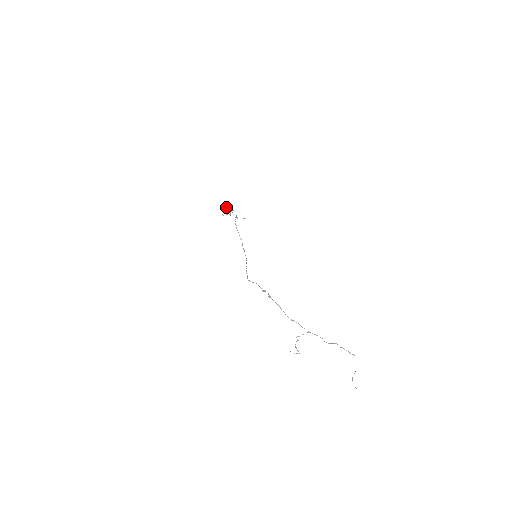
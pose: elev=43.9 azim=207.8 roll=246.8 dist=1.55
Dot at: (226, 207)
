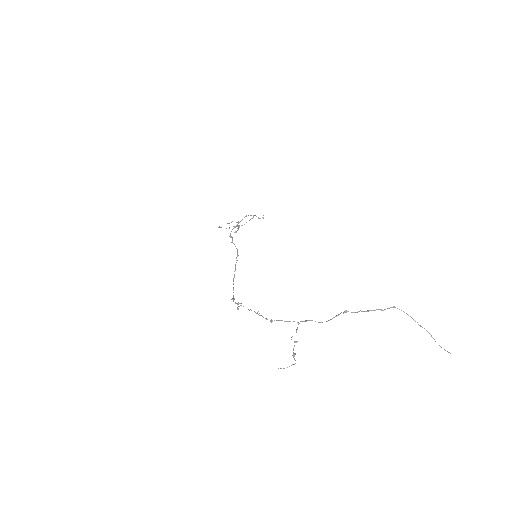
Dot at: occluded
